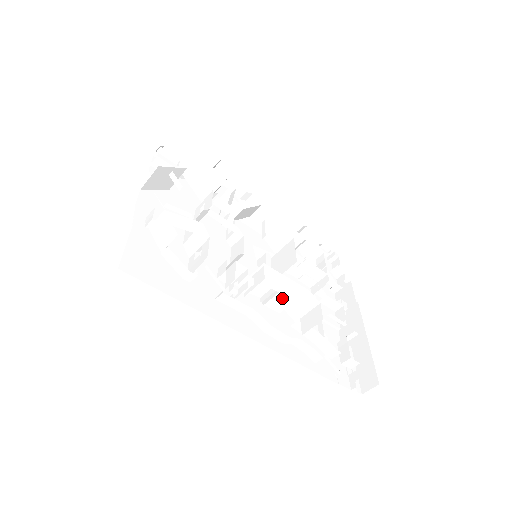
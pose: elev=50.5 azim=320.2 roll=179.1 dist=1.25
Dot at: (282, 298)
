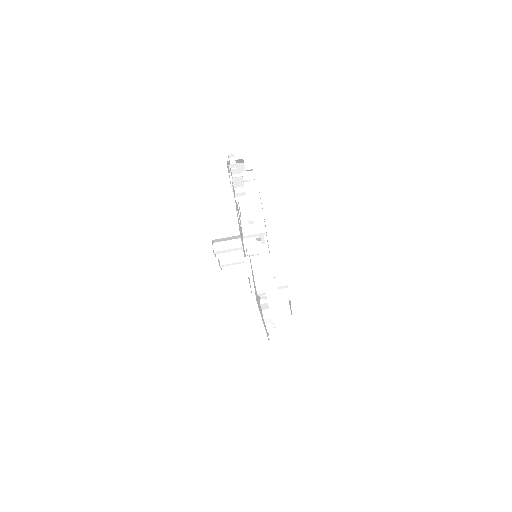
Dot at: occluded
